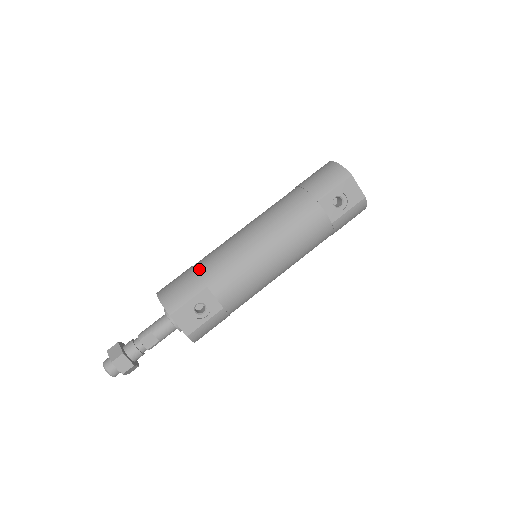
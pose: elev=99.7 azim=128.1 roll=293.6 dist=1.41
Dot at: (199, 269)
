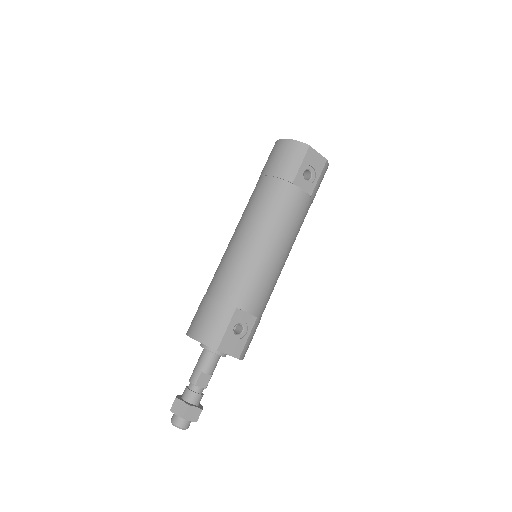
Dot at: (218, 295)
